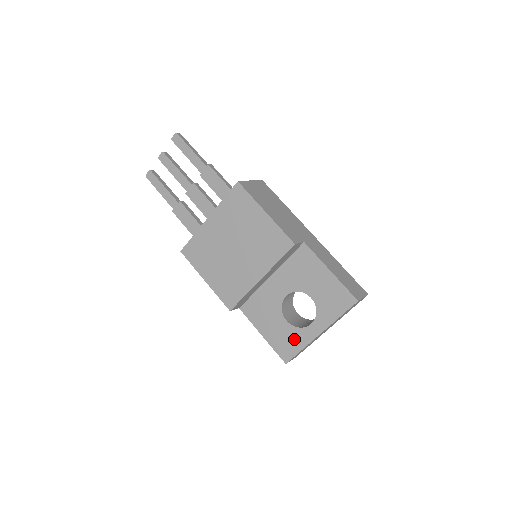
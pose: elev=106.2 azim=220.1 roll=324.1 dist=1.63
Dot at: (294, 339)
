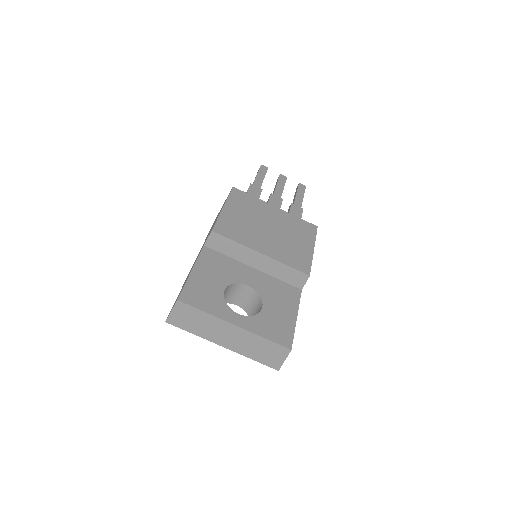
Dot at: (211, 302)
